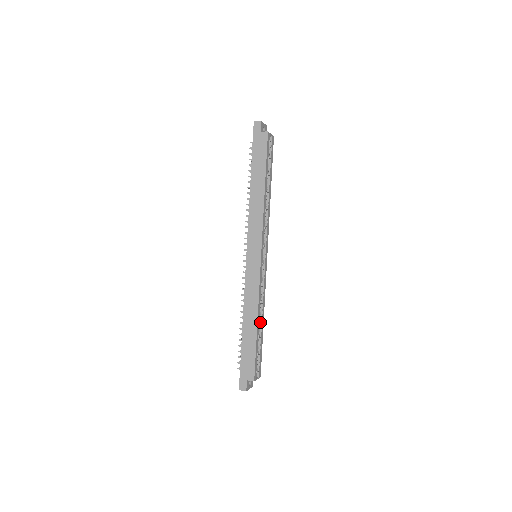
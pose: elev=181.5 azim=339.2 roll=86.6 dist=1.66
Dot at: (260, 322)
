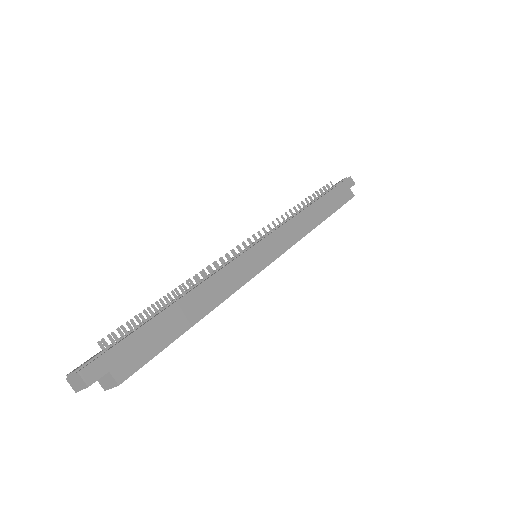
Dot at: occluded
